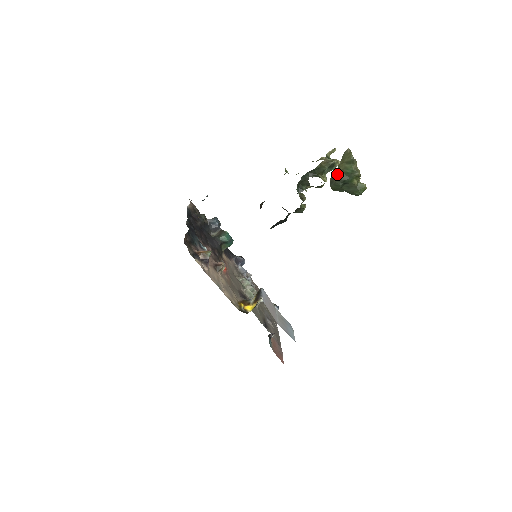
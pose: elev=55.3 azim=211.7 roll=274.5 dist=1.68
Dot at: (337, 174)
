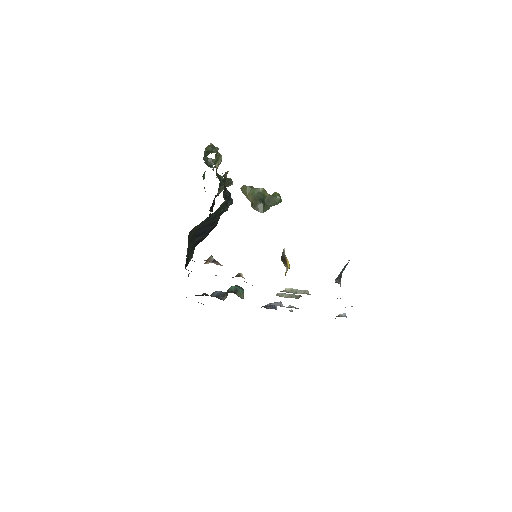
Dot at: (253, 202)
